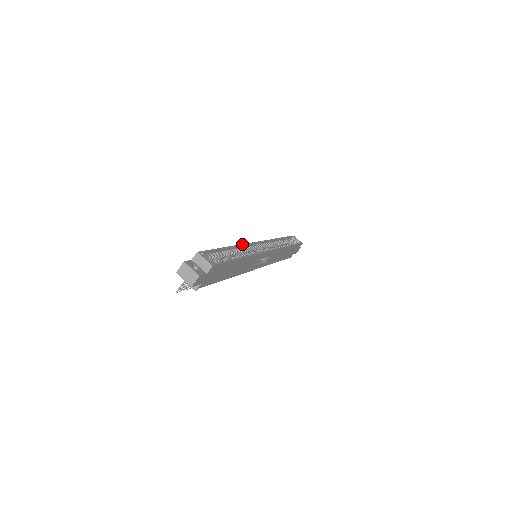
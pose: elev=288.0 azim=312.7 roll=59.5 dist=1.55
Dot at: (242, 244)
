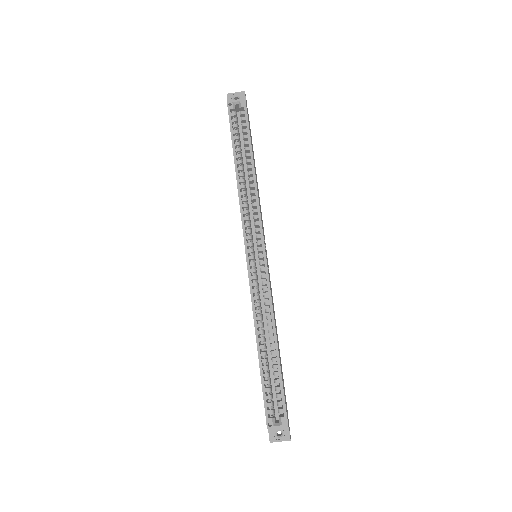
Dot at: occluded
